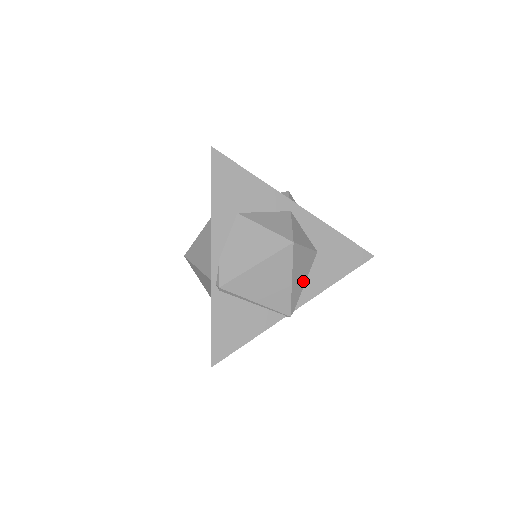
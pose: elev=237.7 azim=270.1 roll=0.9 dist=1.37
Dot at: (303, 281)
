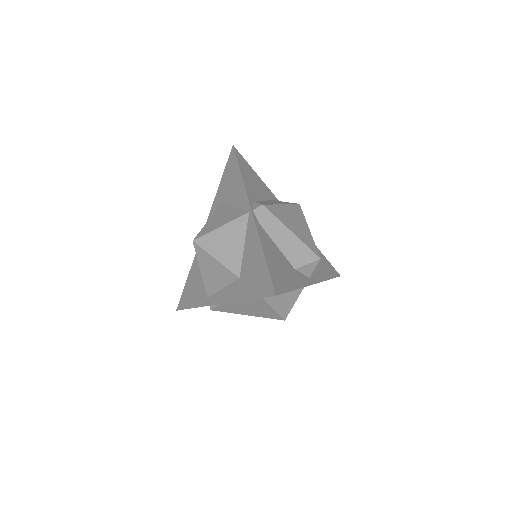
Dot at: occluded
